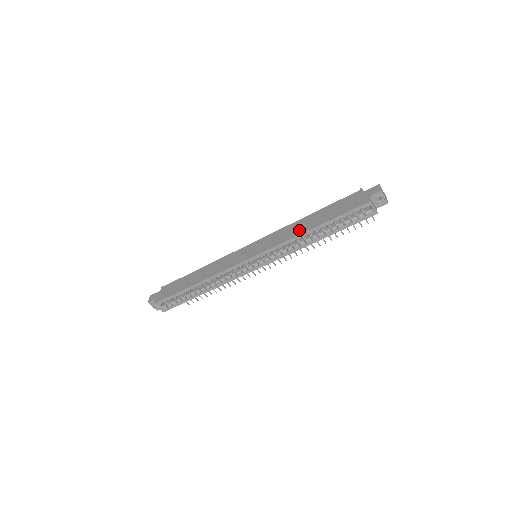
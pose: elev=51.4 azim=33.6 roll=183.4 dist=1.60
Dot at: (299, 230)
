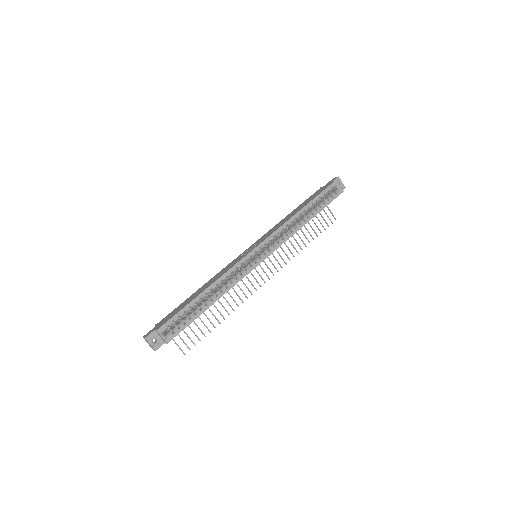
Dot at: (290, 216)
